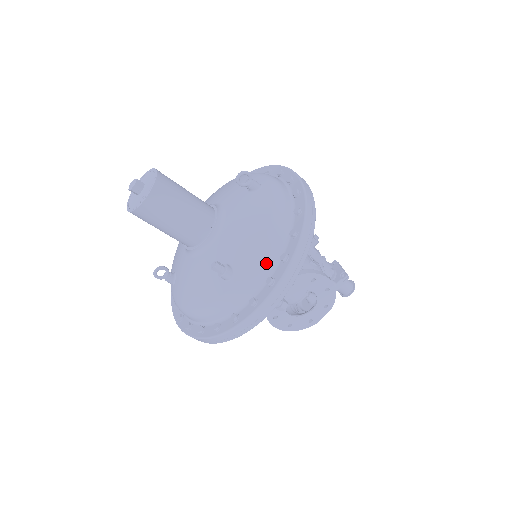
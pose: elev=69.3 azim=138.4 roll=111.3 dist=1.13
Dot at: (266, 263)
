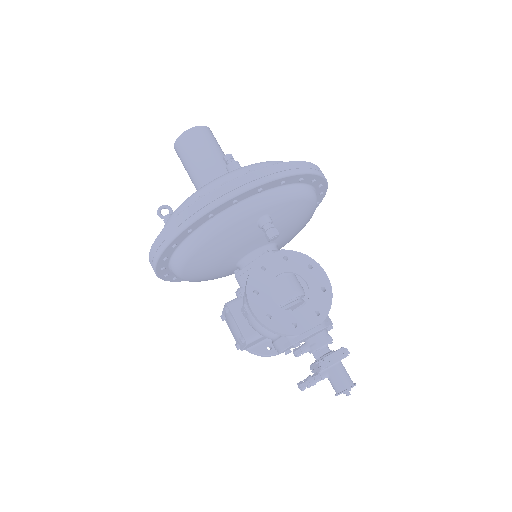
Dot at: occluded
